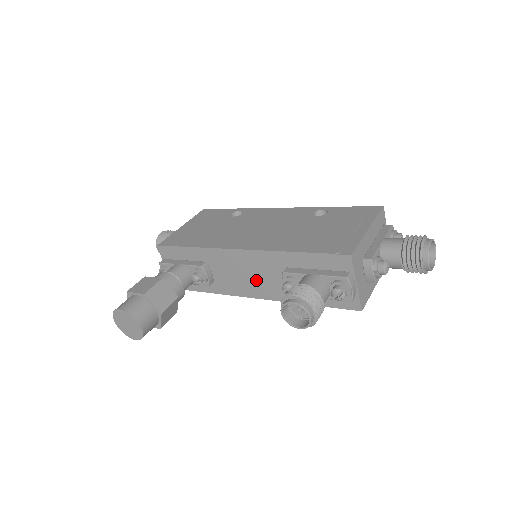
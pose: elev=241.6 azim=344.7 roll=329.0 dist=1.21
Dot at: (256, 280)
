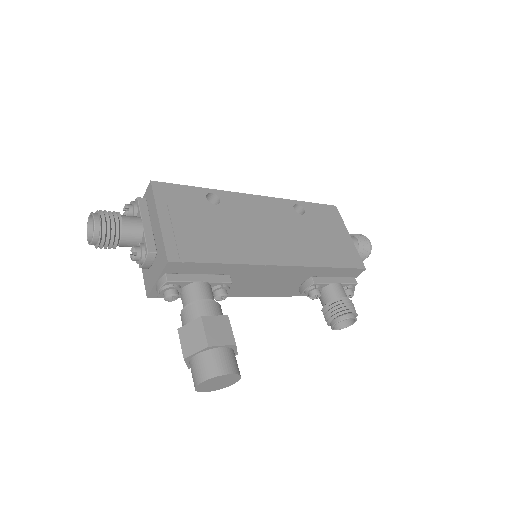
Dot at: (271, 285)
